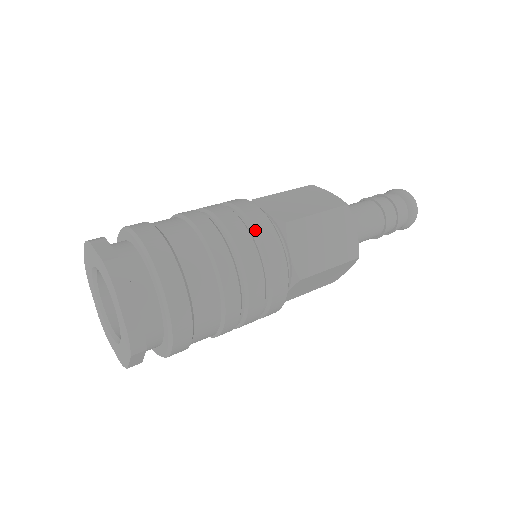
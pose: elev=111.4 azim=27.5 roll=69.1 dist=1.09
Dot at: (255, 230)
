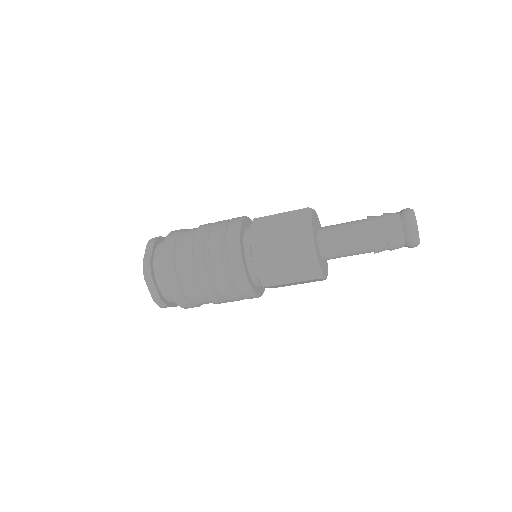
Dot at: (226, 255)
